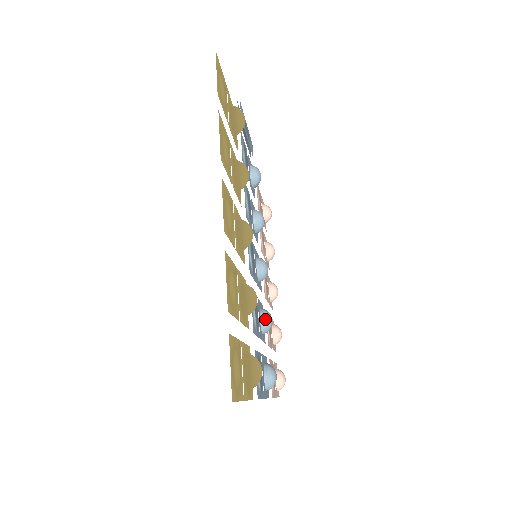
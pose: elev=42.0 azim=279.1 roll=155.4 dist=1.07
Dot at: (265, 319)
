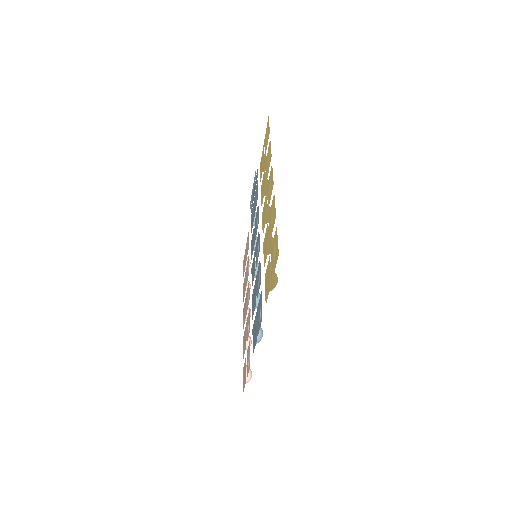
Dot at: (259, 295)
